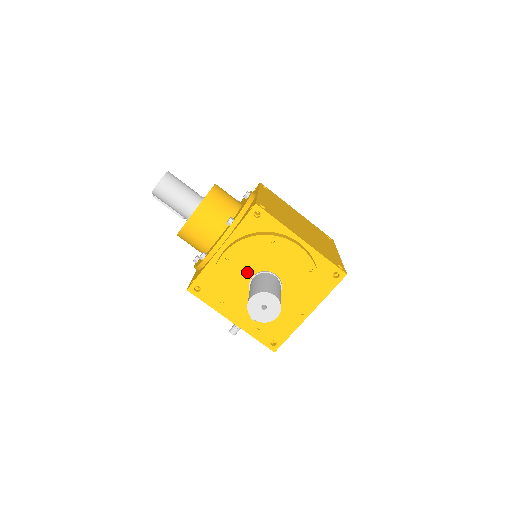
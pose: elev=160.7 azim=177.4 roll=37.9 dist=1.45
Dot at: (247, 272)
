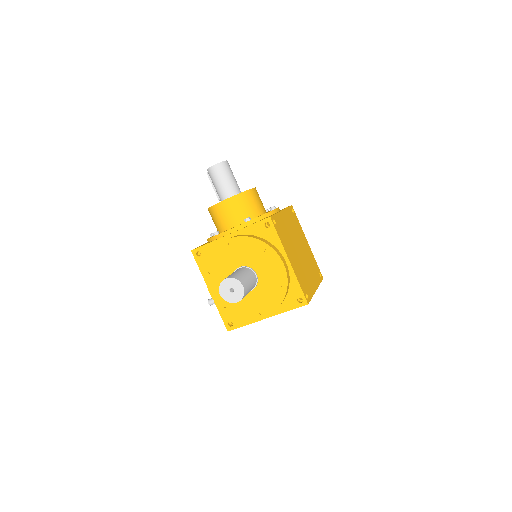
Dot at: (238, 261)
